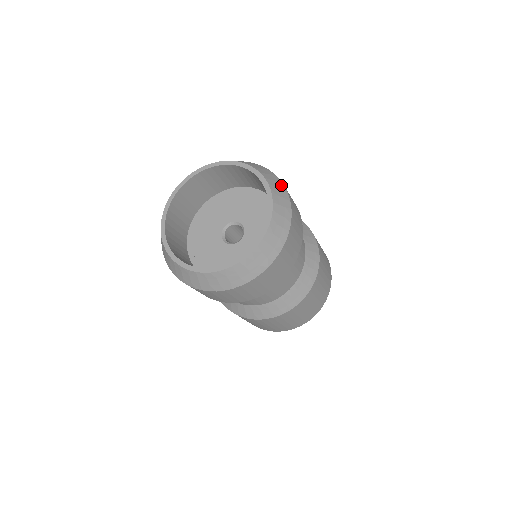
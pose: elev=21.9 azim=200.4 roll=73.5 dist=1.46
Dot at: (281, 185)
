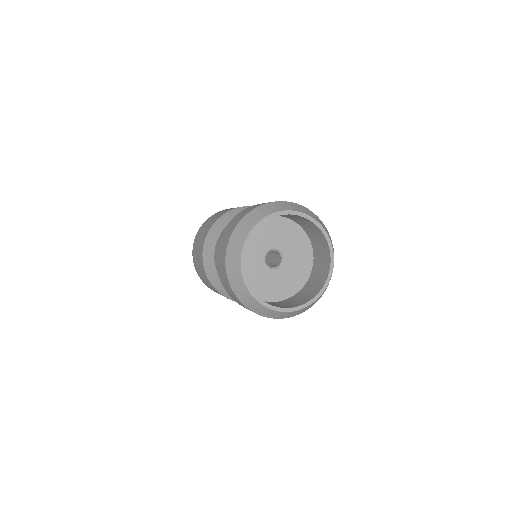
Dot at: (301, 206)
